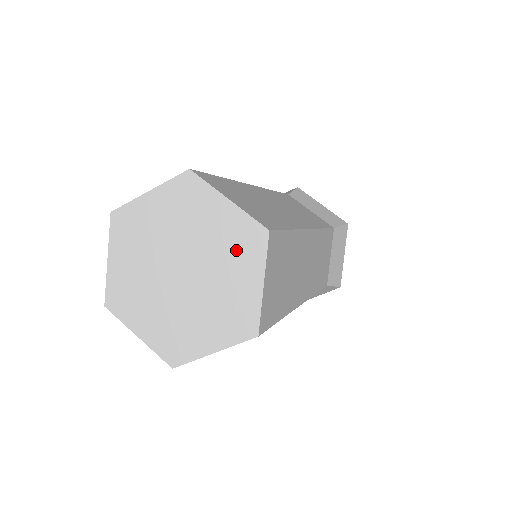
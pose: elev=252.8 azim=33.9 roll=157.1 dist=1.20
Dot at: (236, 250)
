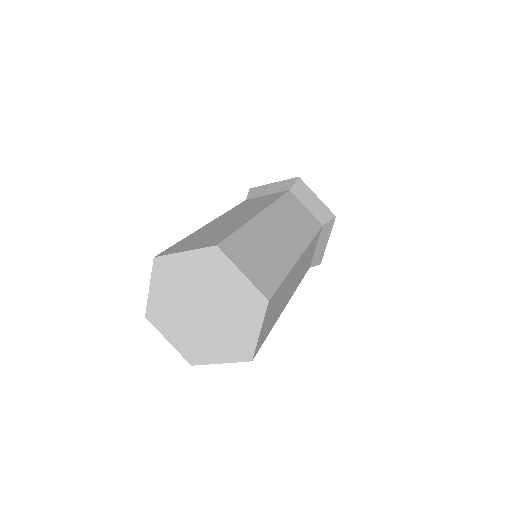
Dot at: (244, 307)
